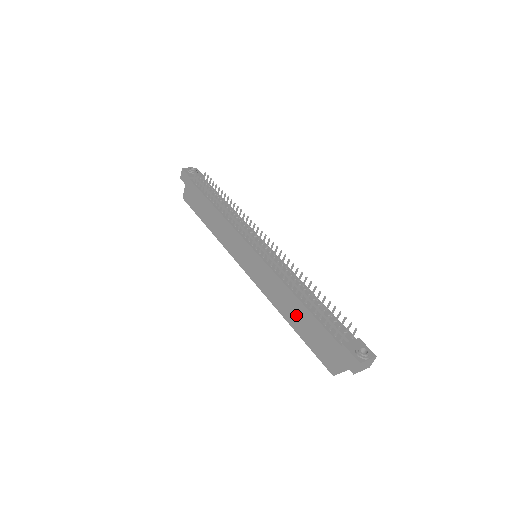
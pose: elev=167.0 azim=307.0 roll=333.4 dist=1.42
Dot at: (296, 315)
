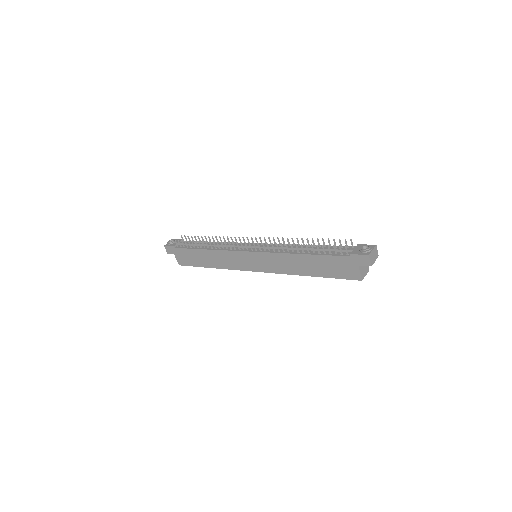
Dot at: (309, 266)
